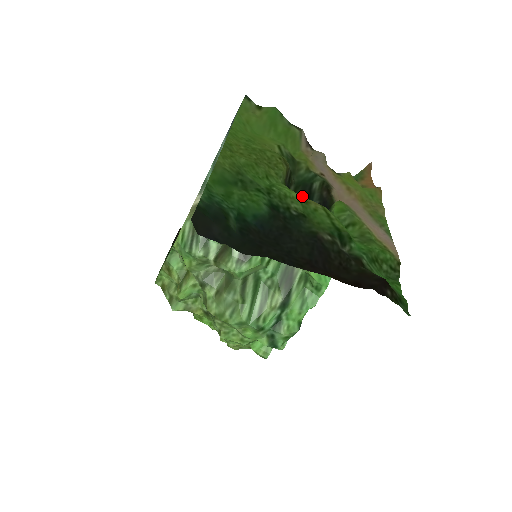
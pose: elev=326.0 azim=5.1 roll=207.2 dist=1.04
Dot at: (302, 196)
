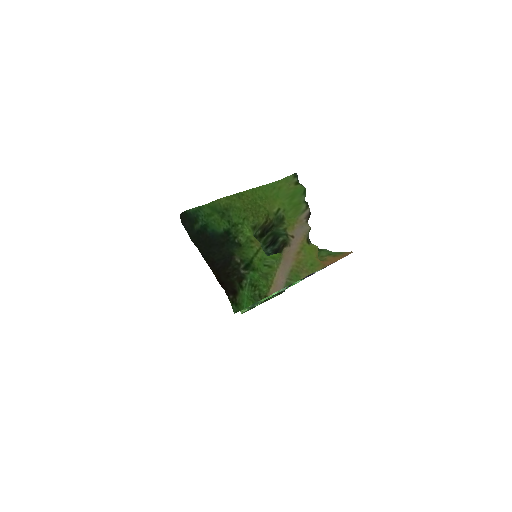
Dot at: (253, 237)
